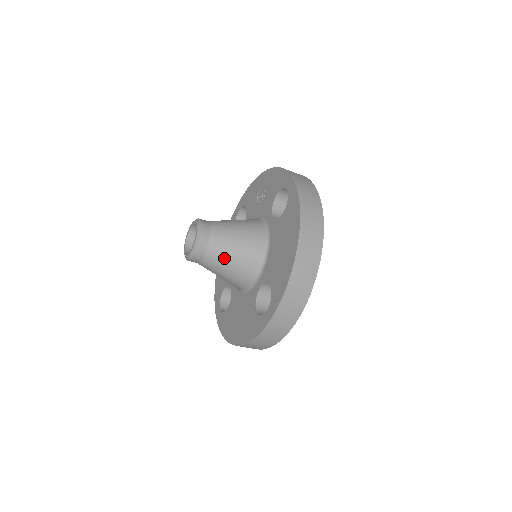
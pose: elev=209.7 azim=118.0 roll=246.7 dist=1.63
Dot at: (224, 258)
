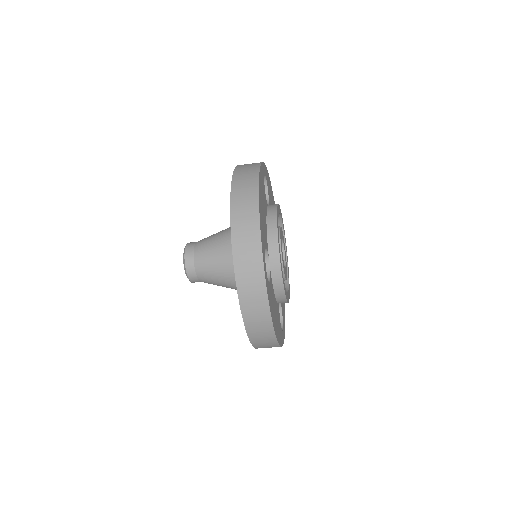
Dot at: (209, 259)
